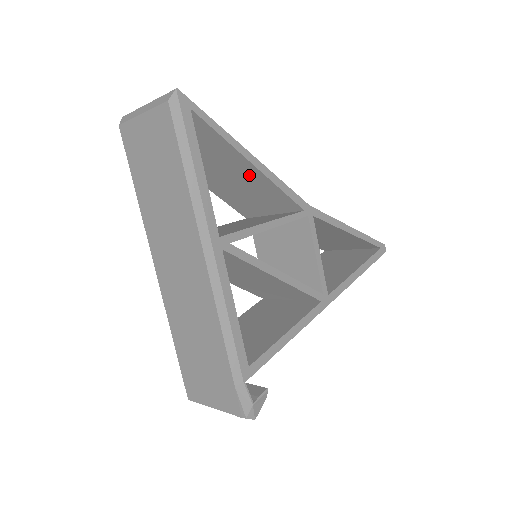
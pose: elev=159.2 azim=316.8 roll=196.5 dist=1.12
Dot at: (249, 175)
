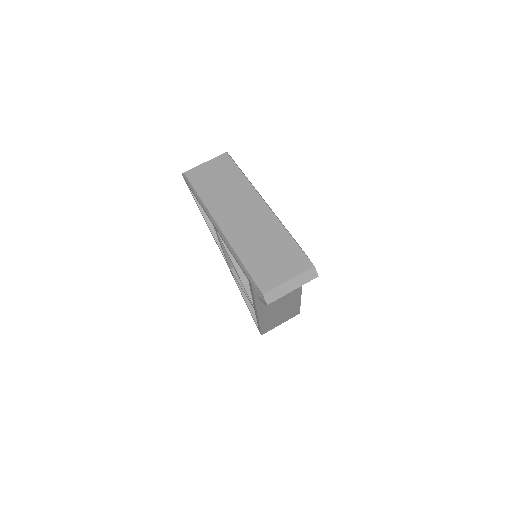
Dot at: occluded
